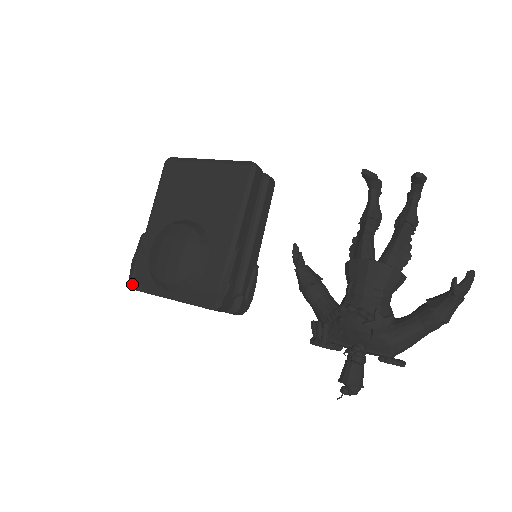
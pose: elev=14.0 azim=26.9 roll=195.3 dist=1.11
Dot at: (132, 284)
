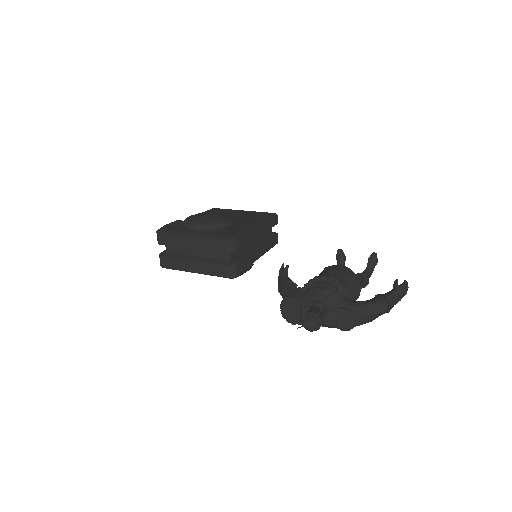
Dot at: (161, 230)
